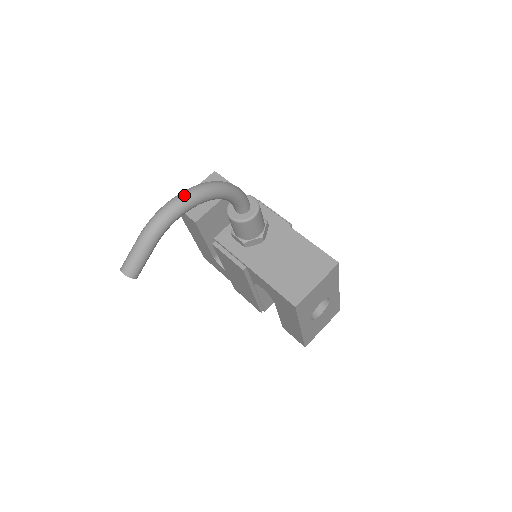
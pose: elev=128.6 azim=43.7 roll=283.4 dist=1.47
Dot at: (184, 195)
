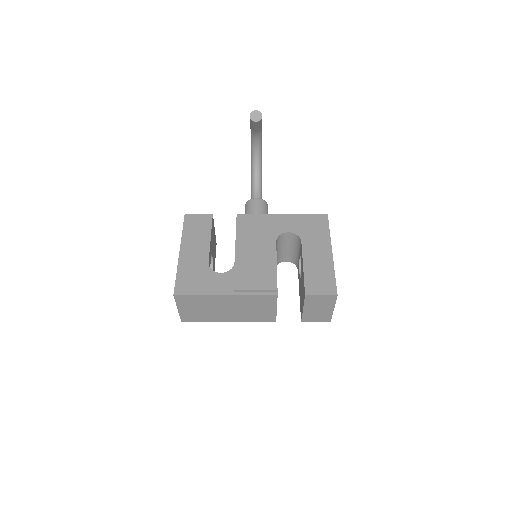
Dot at: occluded
